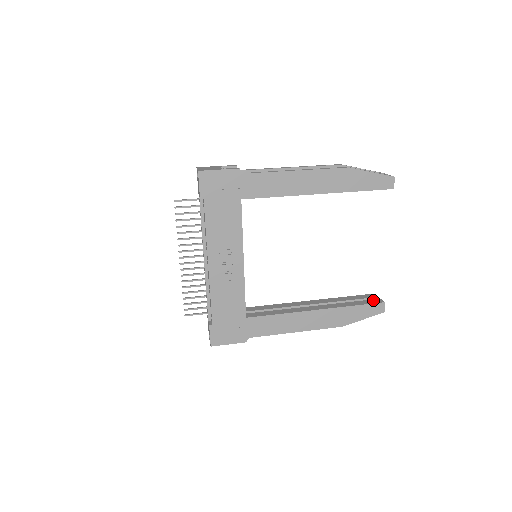
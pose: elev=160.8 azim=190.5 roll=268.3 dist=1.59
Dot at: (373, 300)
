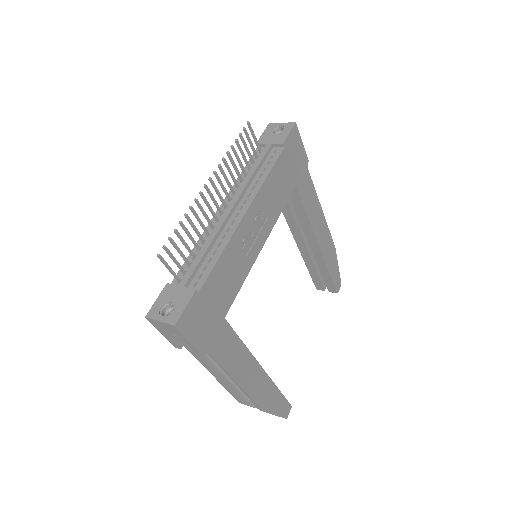
Dot at: occluded
